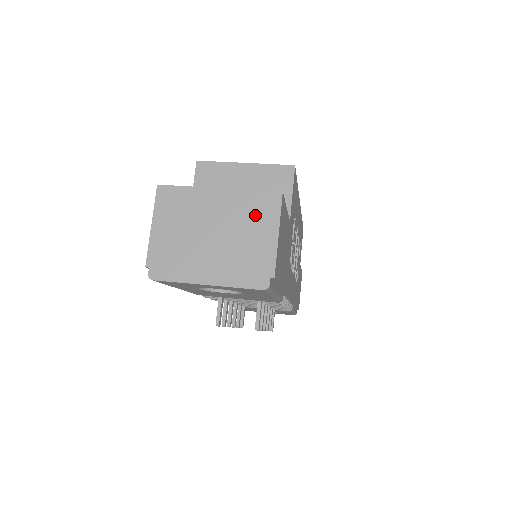
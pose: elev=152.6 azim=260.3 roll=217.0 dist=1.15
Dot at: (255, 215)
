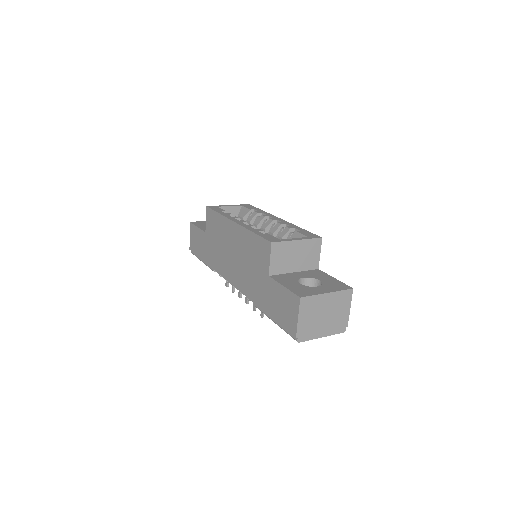
Dot at: (342, 302)
